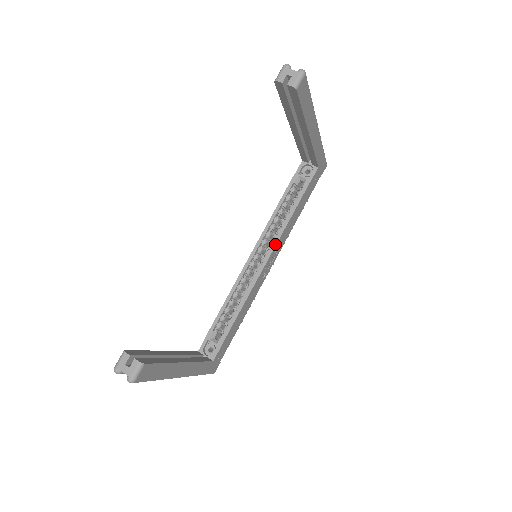
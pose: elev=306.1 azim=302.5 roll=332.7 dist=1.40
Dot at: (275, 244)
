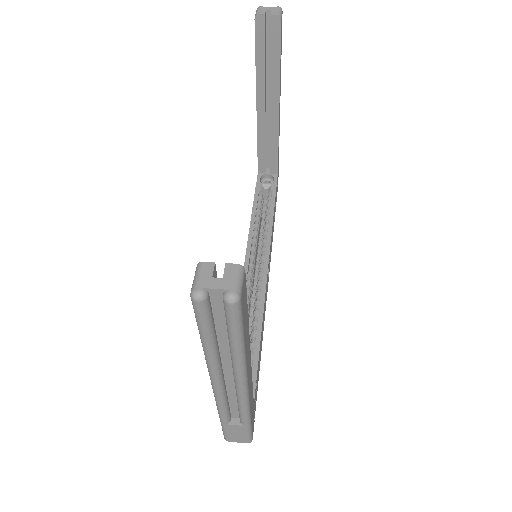
Dot at: (269, 245)
